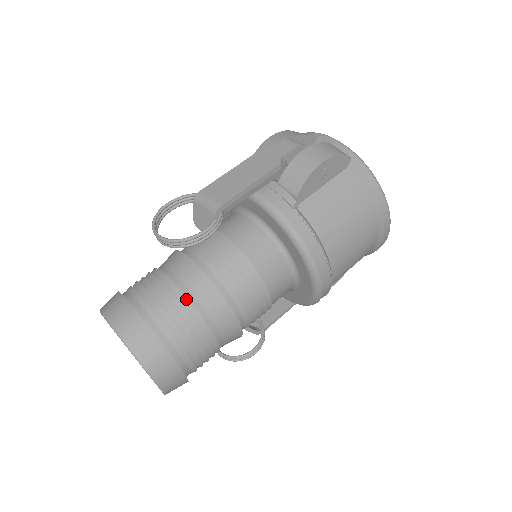
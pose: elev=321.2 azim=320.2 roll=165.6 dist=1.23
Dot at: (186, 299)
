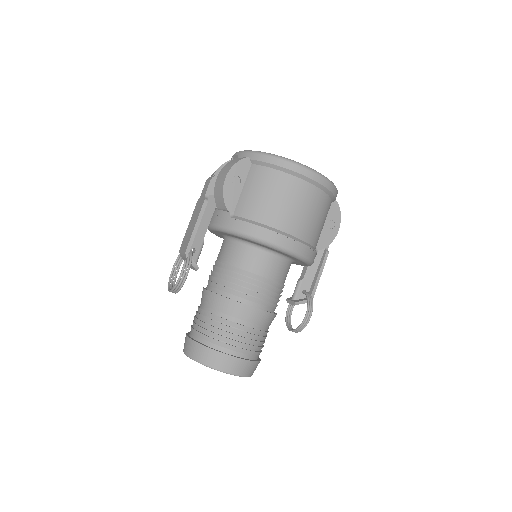
Dot at: (210, 314)
